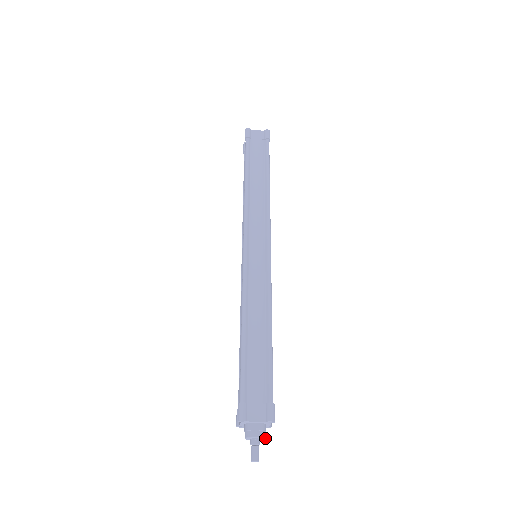
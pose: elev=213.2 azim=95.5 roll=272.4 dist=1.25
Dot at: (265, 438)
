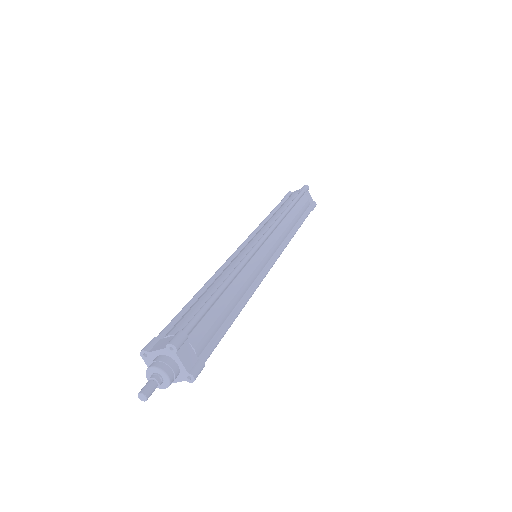
Dot at: (167, 387)
